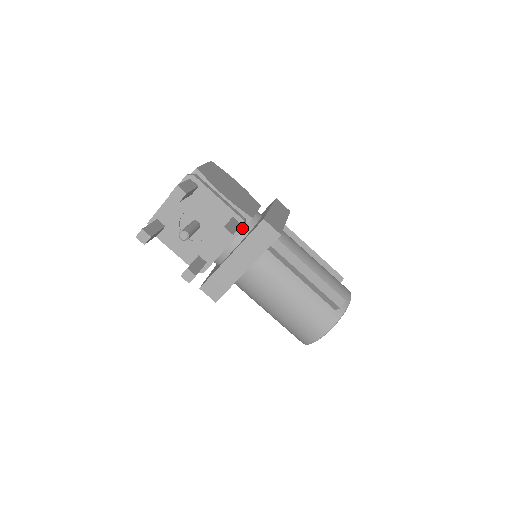
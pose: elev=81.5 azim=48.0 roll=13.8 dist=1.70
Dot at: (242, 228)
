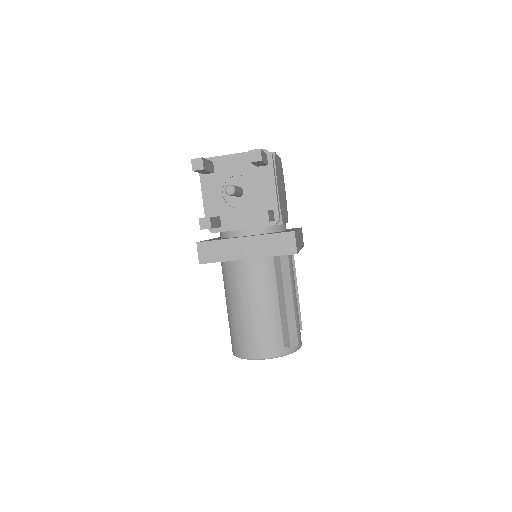
Dot at: (273, 224)
